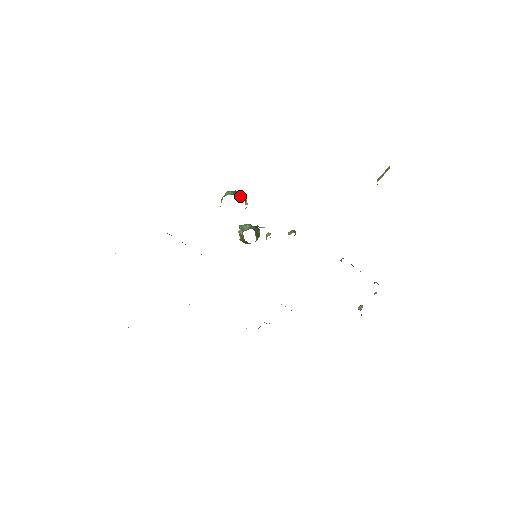
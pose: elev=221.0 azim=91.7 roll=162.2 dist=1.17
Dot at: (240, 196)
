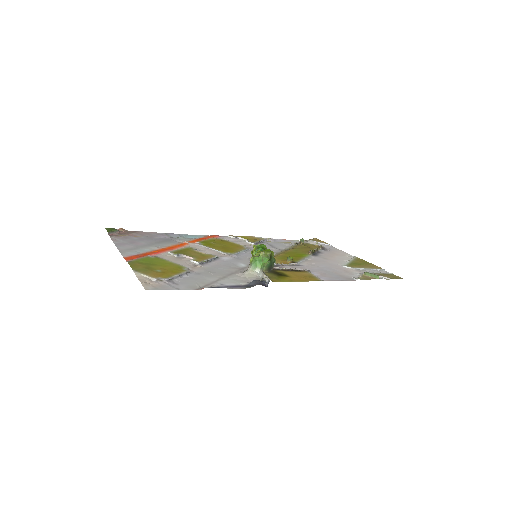
Dot at: (270, 270)
